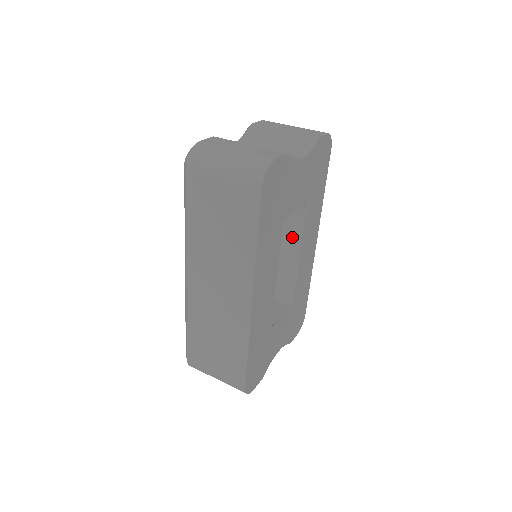
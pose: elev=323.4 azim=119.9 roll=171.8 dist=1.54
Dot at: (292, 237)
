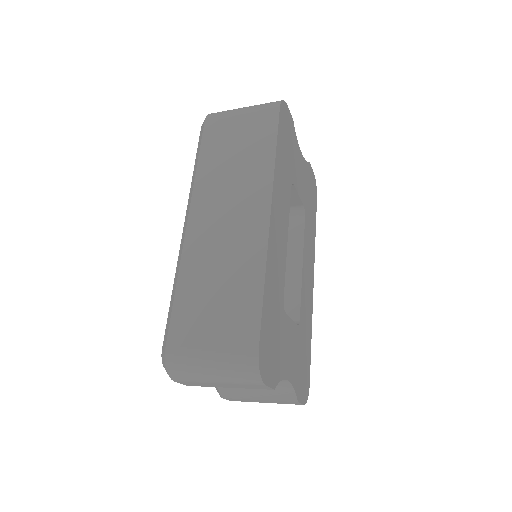
Dot at: (292, 247)
